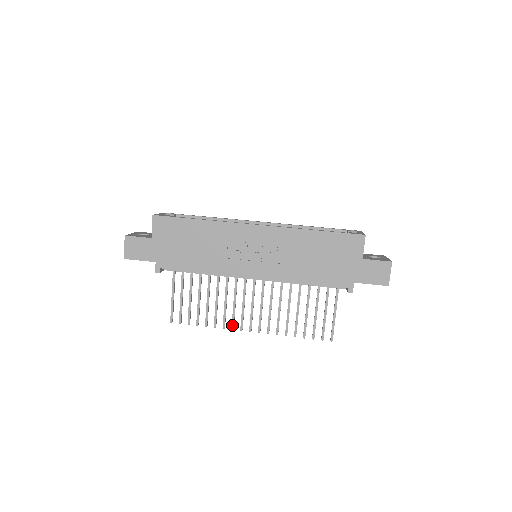
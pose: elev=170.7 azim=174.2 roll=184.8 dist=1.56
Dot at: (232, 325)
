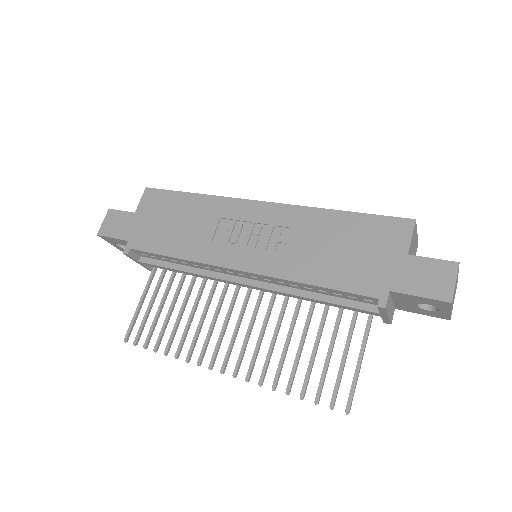
Dot at: (199, 357)
